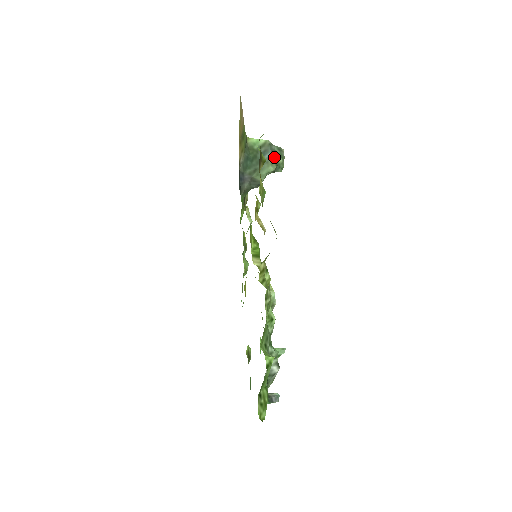
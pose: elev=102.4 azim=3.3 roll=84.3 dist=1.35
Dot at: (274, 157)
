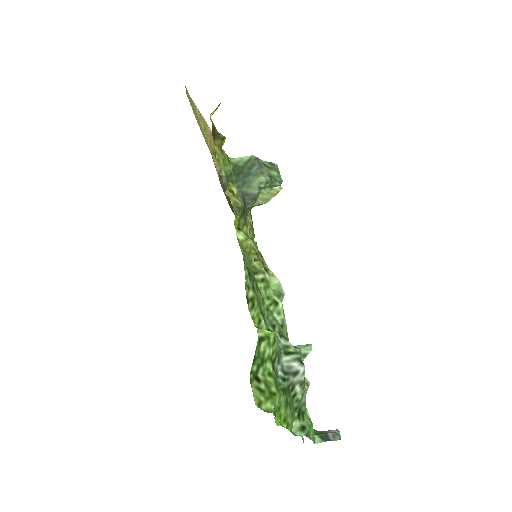
Dot at: (264, 169)
